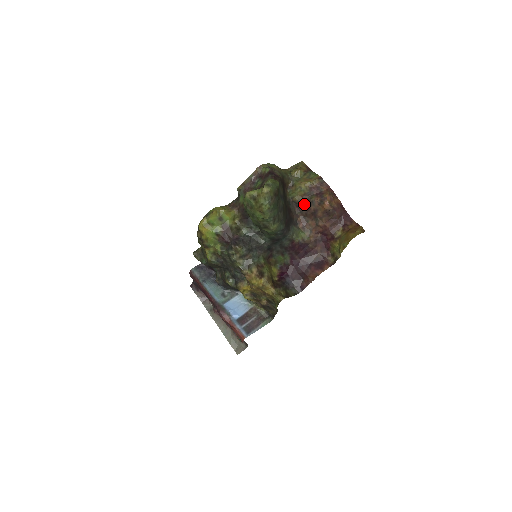
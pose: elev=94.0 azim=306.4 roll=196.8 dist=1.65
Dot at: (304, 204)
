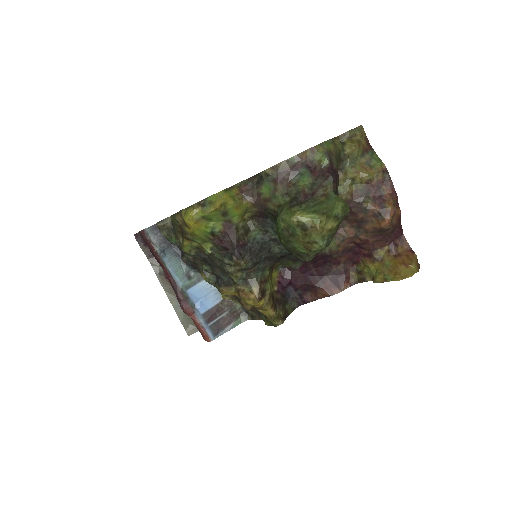
Dot at: (350, 206)
